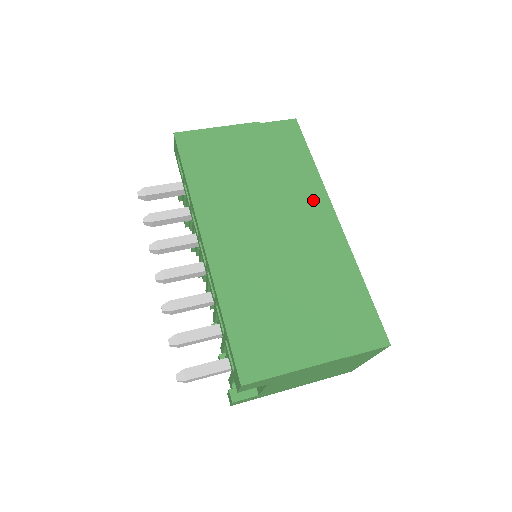
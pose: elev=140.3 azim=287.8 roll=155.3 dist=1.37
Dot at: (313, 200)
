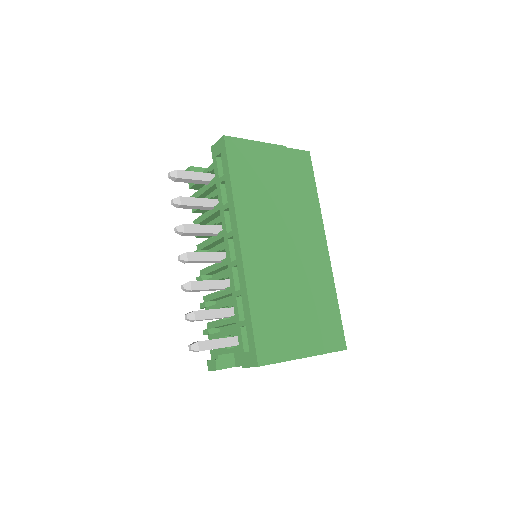
Dot at: (314, 227)
